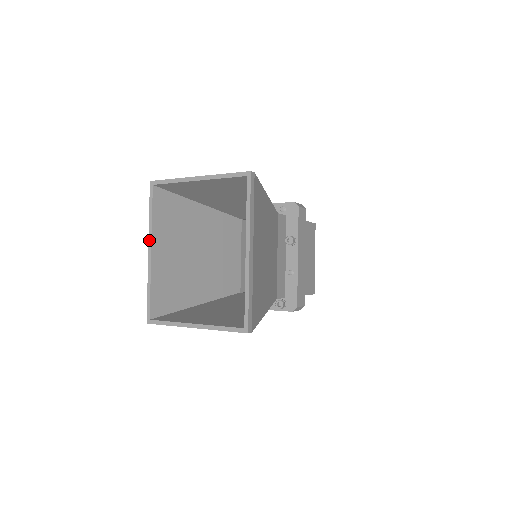
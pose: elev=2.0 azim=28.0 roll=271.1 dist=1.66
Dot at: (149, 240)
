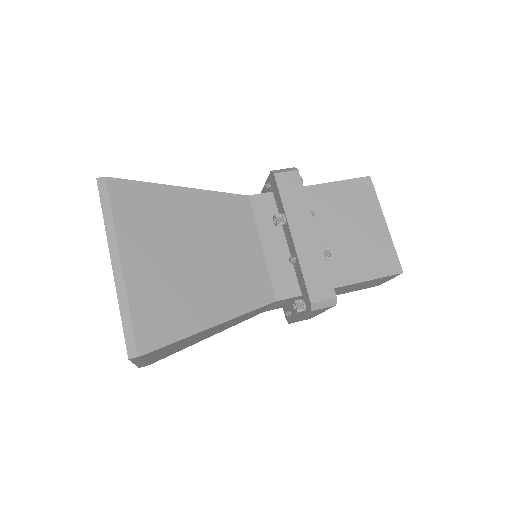
Dot at: occluded
